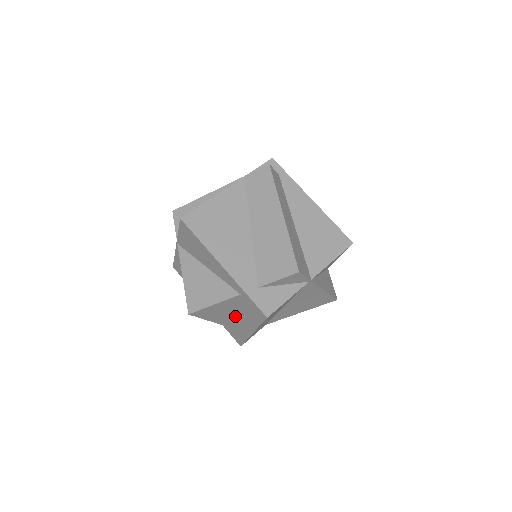
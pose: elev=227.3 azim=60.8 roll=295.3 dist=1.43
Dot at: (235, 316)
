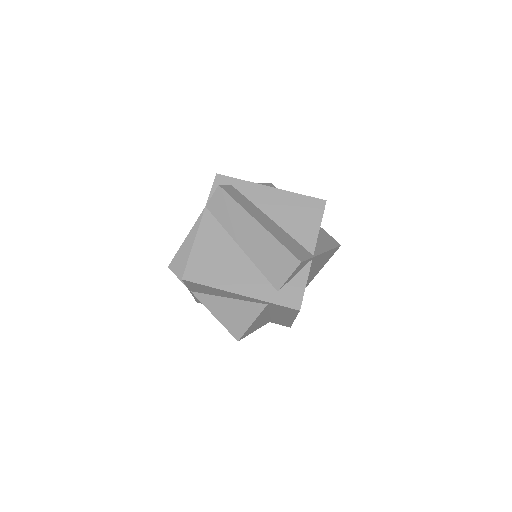
Dot at: (272, 315)
